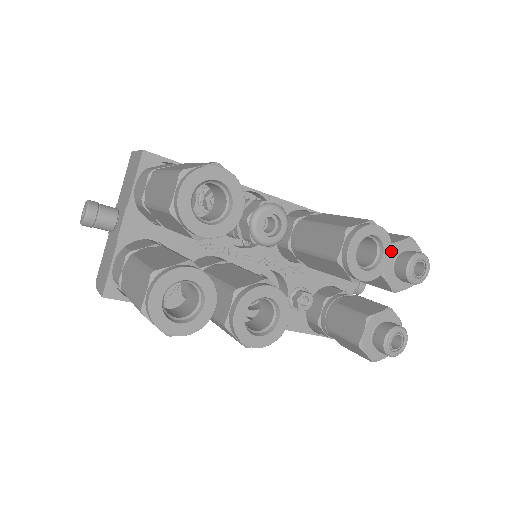
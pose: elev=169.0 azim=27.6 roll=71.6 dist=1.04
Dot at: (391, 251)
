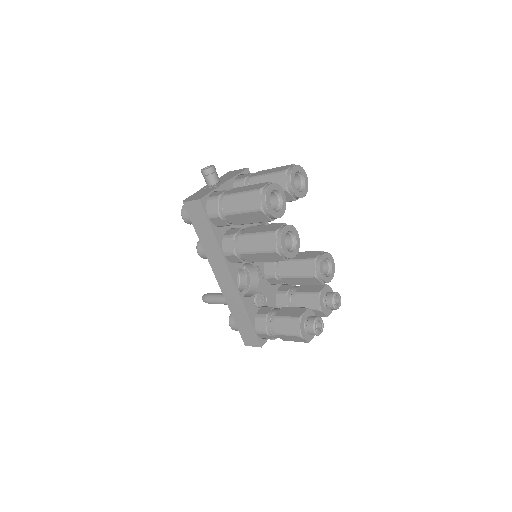
Dot at: occluded
